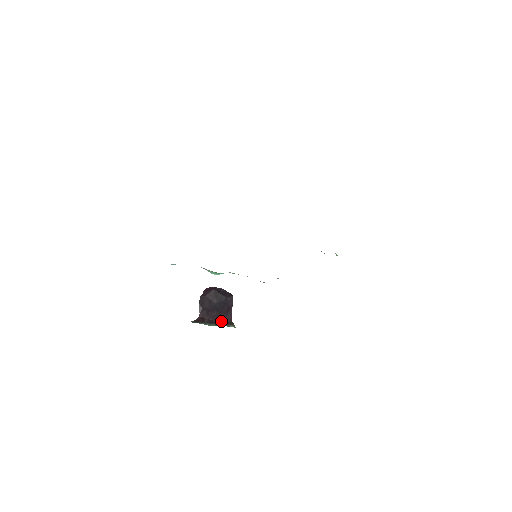
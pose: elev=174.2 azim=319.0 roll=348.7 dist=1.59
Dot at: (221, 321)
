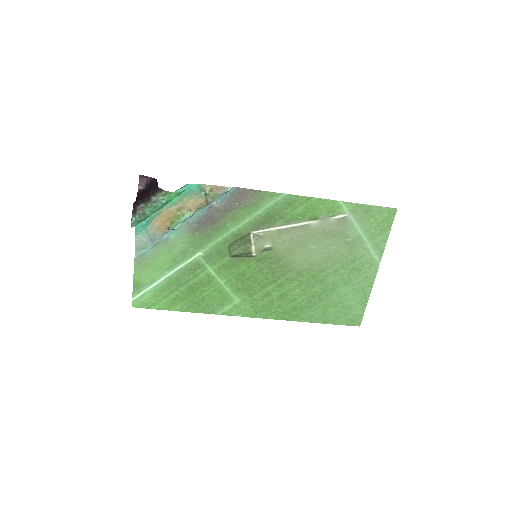
Dot at: (151, 195)
